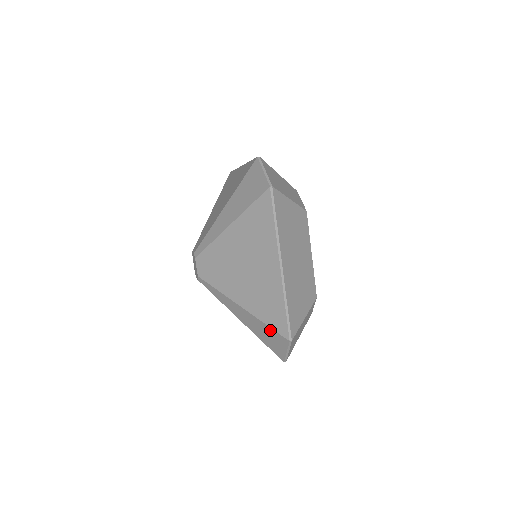
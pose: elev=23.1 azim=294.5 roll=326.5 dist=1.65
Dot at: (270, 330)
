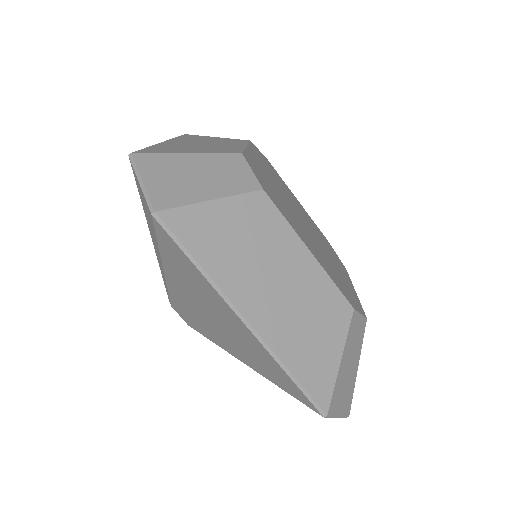
Dot at: occluded
